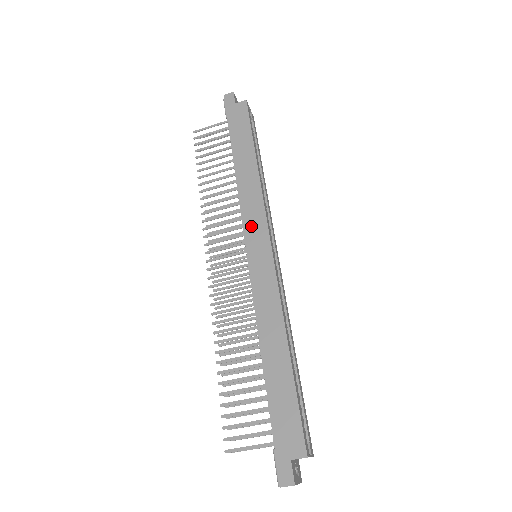
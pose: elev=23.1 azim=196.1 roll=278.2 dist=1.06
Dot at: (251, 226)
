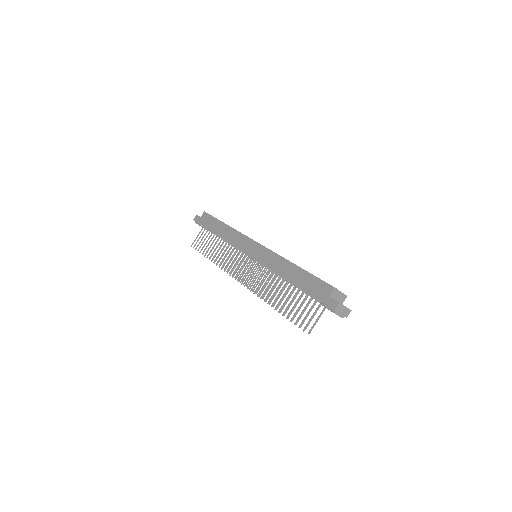
Dot at: (242, 245)
